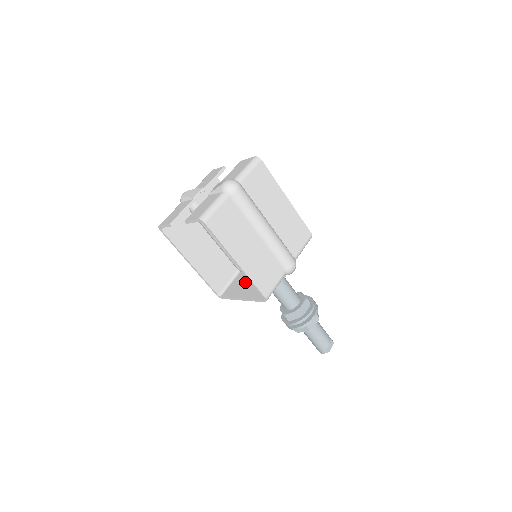
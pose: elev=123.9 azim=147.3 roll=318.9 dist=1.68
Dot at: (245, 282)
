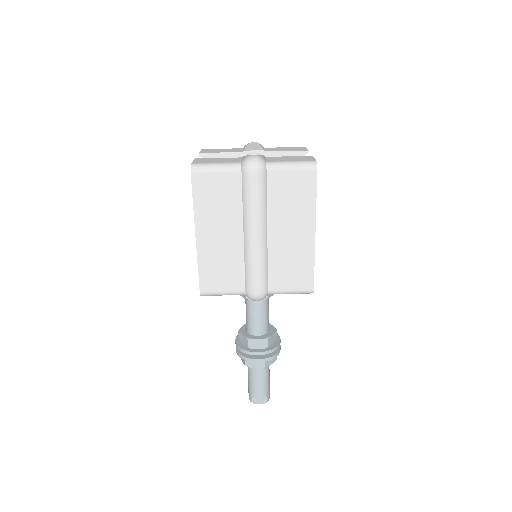
Dot at: occluded
